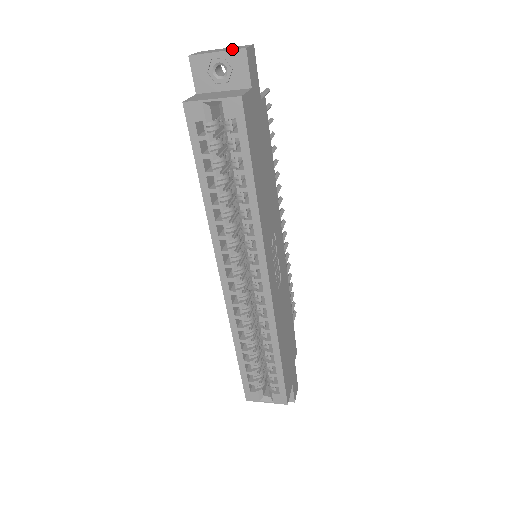
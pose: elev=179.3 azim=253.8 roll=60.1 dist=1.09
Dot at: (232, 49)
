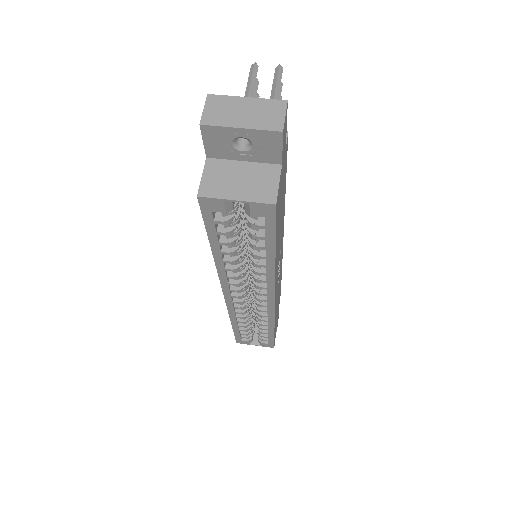
Dot at: (262, 127)
